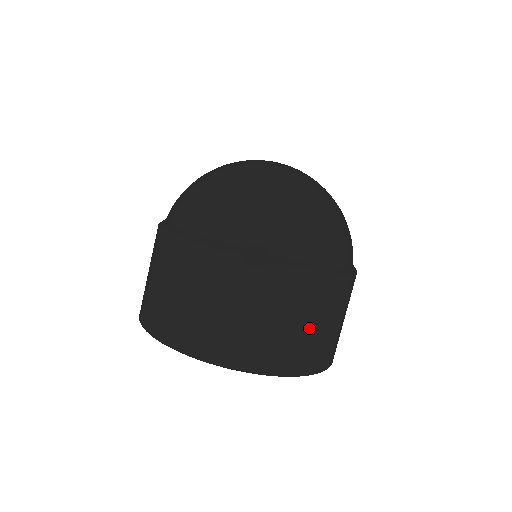
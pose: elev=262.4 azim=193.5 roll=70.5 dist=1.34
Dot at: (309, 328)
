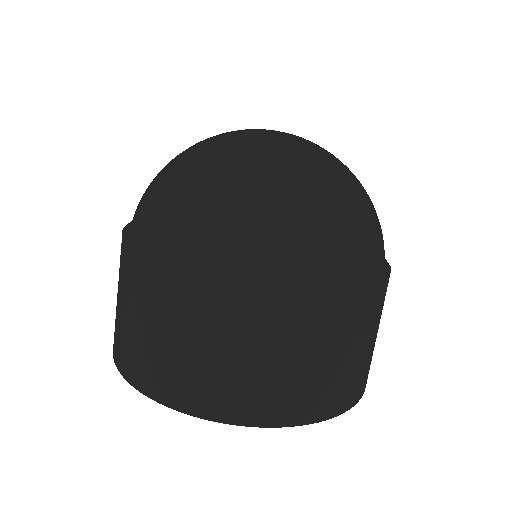
Dot at: (199, 349)
